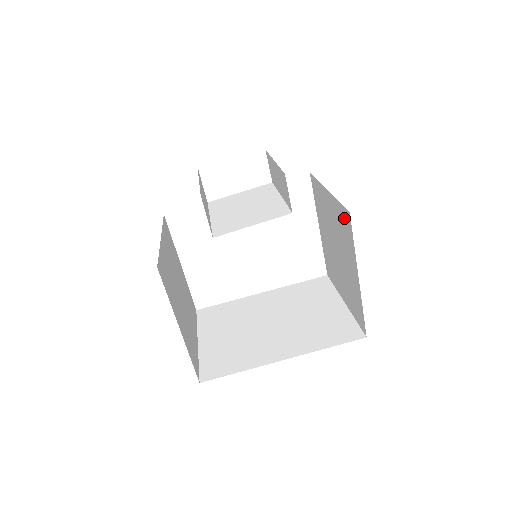
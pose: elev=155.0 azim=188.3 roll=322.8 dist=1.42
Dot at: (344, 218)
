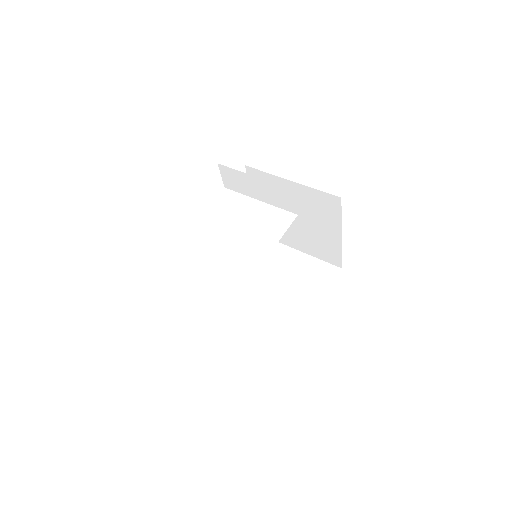
Dot at: (326, 201)
